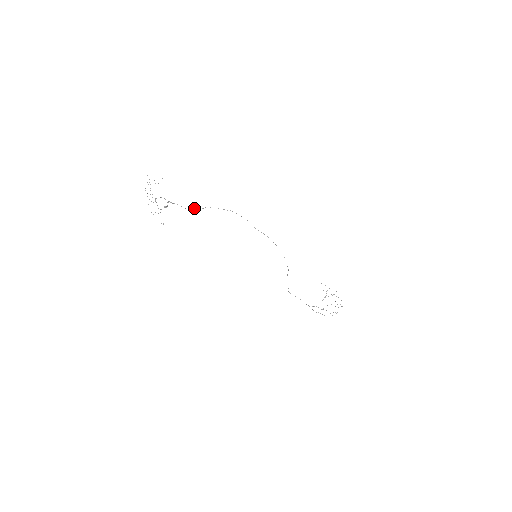
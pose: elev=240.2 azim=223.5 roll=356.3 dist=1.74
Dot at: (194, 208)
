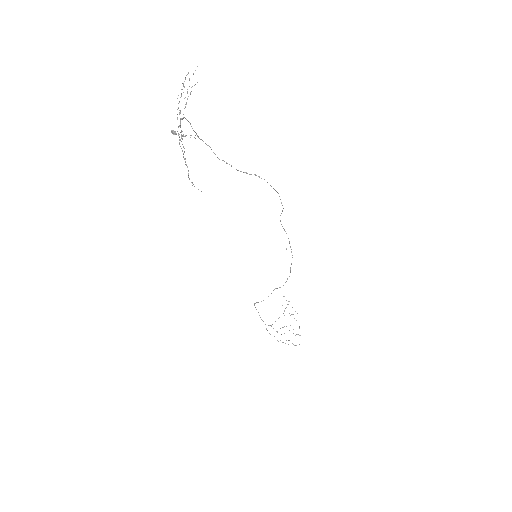
Dot at: occluded
